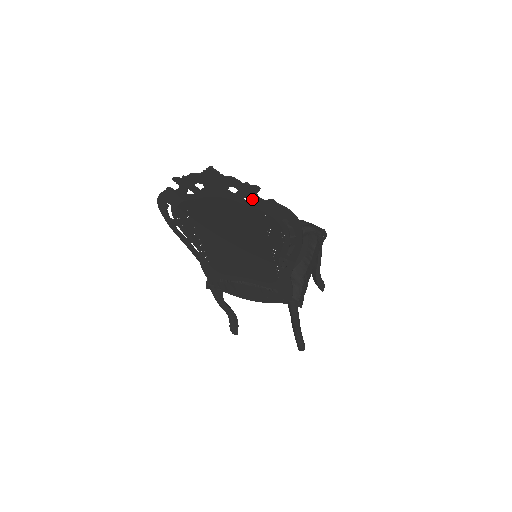
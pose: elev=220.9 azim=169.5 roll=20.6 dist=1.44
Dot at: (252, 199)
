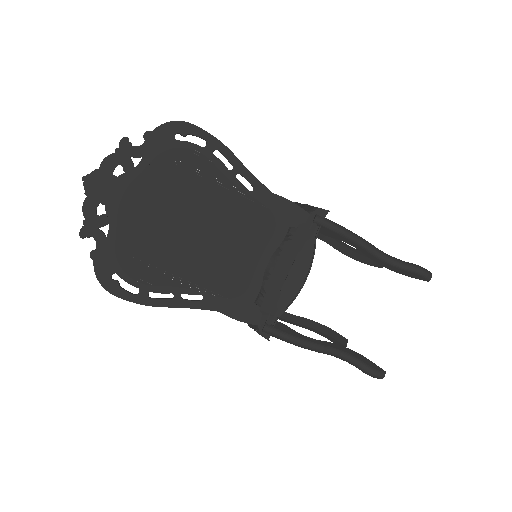
Dot at: (137, 157)
